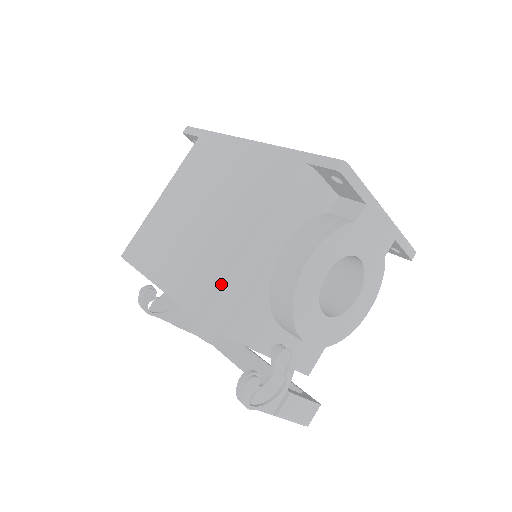
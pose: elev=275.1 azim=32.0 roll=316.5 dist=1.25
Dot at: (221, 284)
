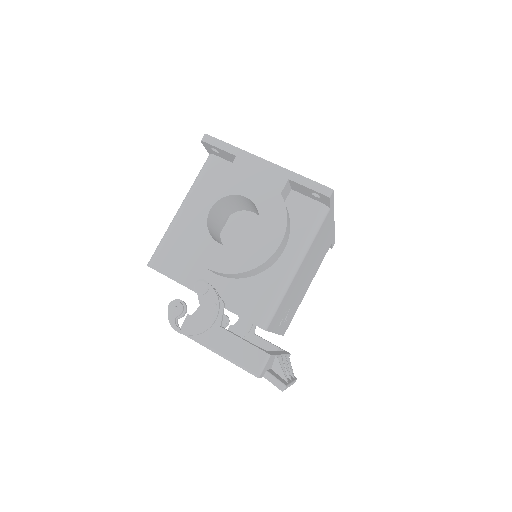
Dot at: occluded
